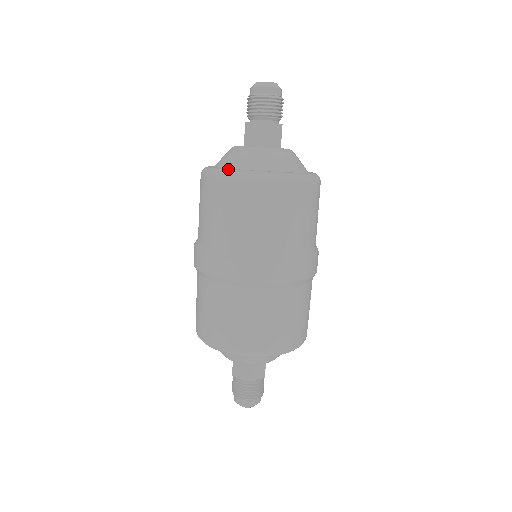
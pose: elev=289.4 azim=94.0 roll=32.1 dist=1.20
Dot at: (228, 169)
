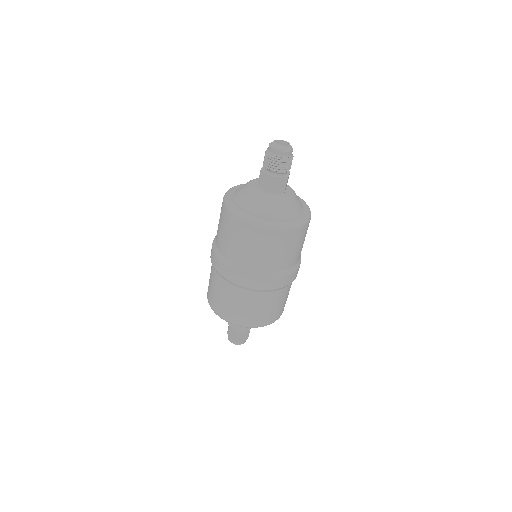
Dot at: (240, 211)
